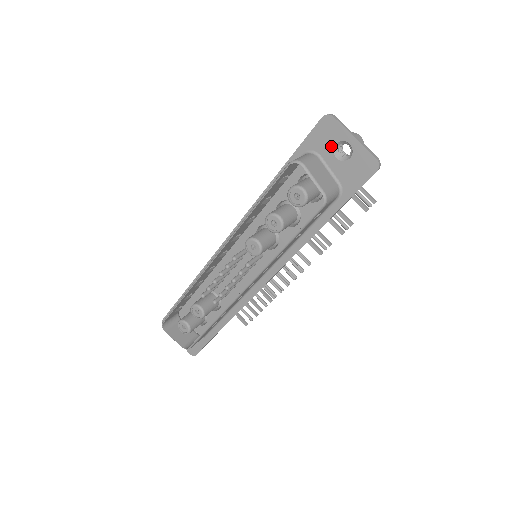
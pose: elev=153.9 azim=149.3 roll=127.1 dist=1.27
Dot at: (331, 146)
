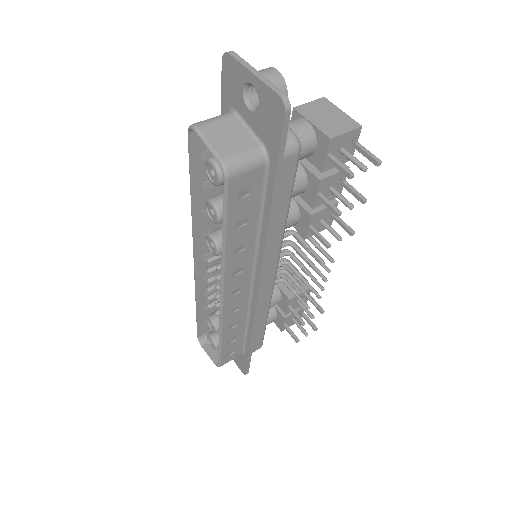
Dot at: (240, 95)
